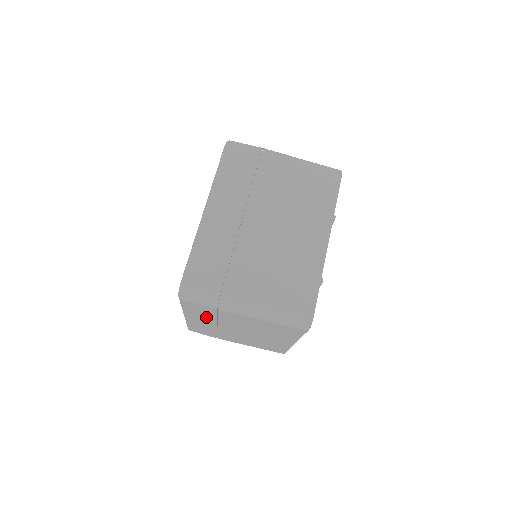
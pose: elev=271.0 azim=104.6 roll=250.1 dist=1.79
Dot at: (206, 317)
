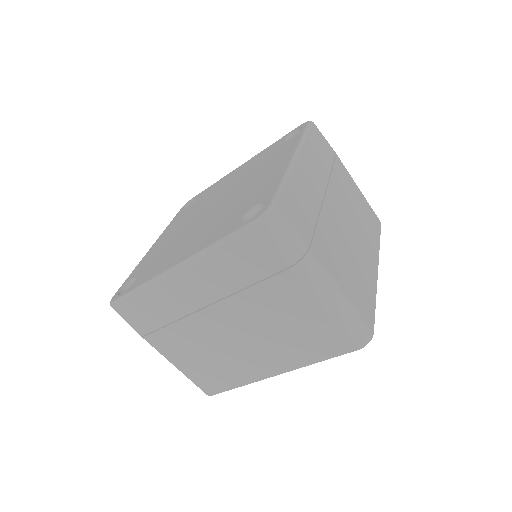
Dot at: (226, 280)
